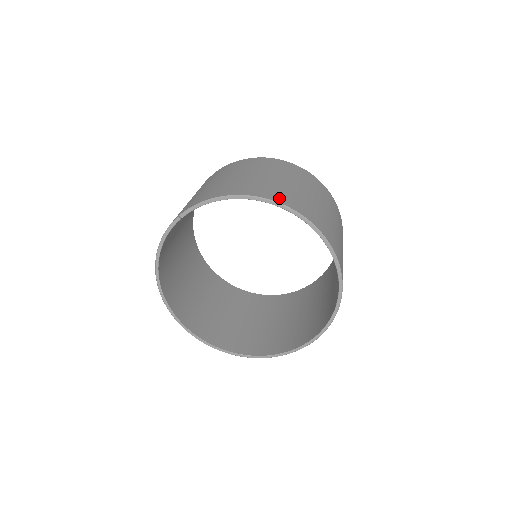
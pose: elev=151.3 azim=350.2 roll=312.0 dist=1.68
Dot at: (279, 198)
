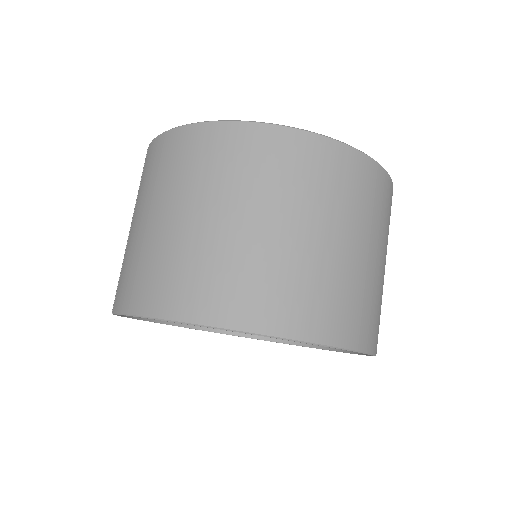
Dot at: (222, 310)
